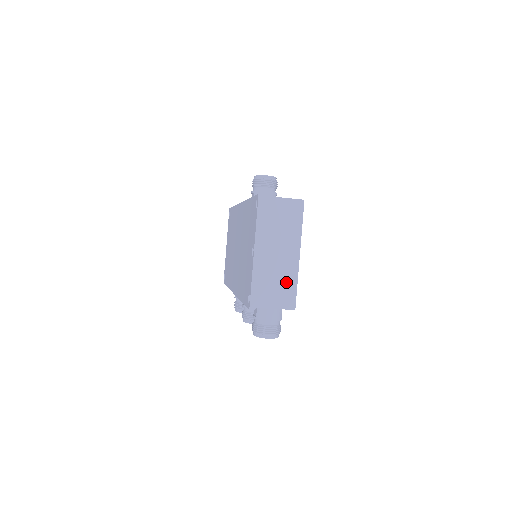
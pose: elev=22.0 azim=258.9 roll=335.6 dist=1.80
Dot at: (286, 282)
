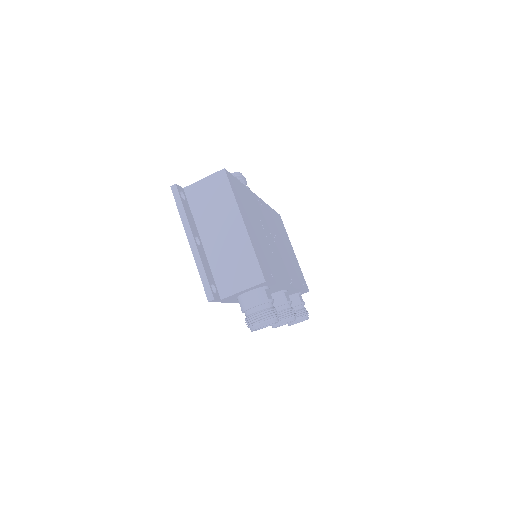
Dot at: (243, 257)
